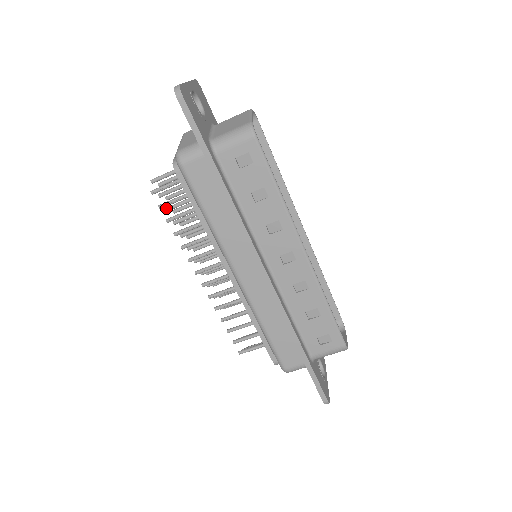
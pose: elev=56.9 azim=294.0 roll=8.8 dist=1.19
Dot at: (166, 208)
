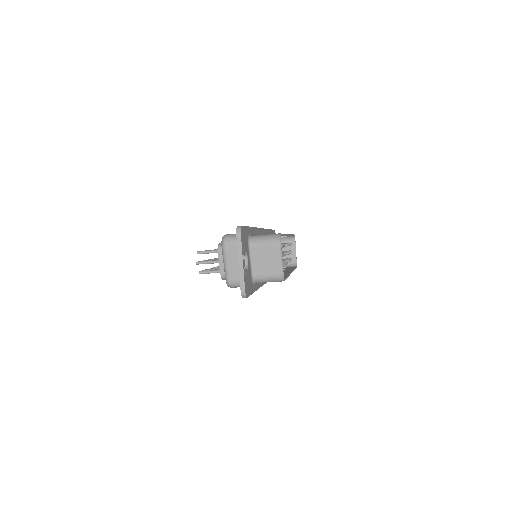
Dot at: occluded
